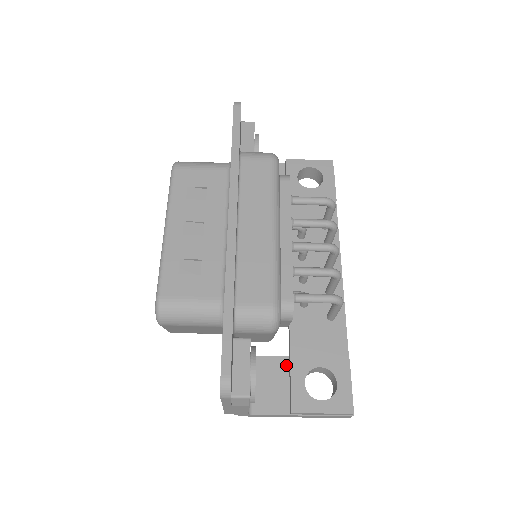
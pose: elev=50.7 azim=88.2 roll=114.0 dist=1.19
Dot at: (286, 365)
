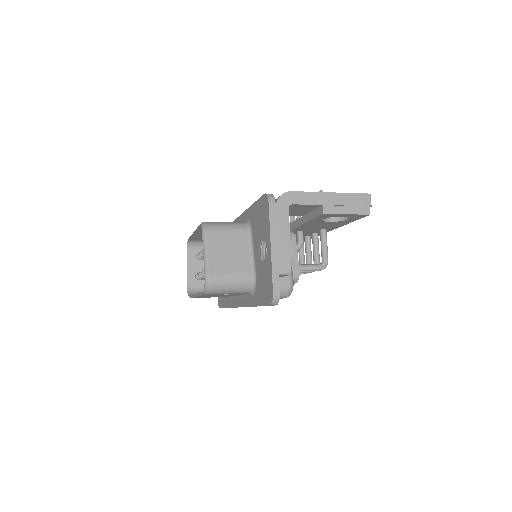
Dot at: occluded
